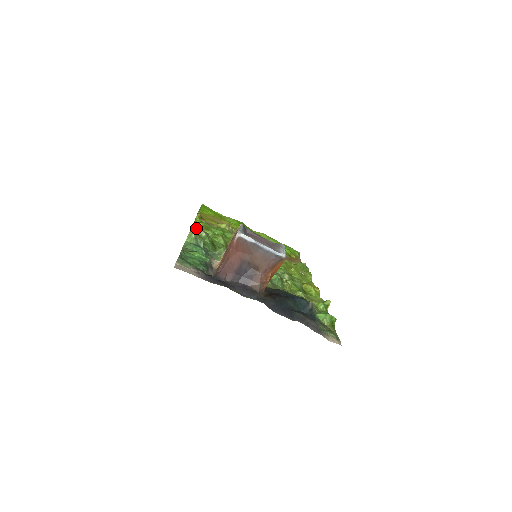
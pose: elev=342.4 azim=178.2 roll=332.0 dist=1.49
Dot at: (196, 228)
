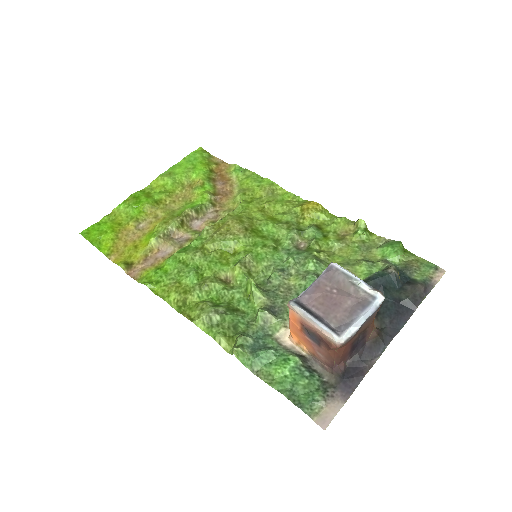
Dot at: (199, 320)
